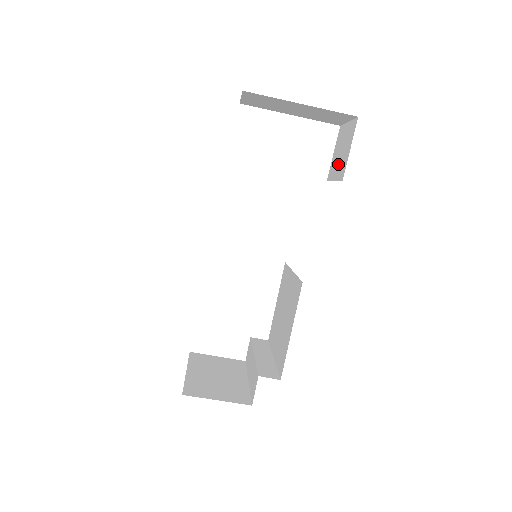
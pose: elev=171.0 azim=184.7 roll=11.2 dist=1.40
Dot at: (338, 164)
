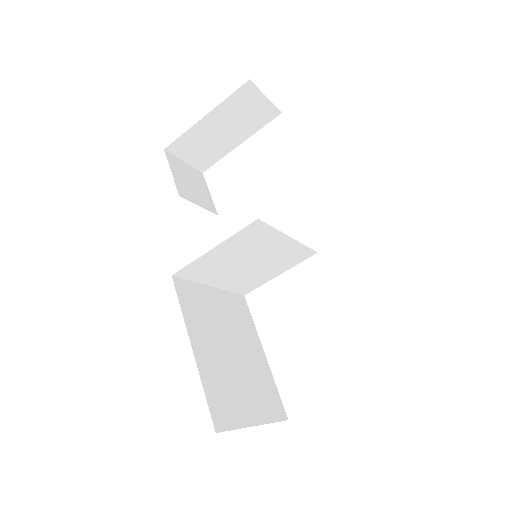
Dot at: occluded
